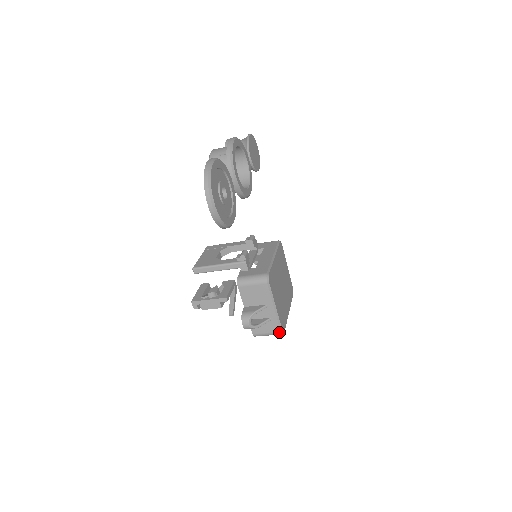
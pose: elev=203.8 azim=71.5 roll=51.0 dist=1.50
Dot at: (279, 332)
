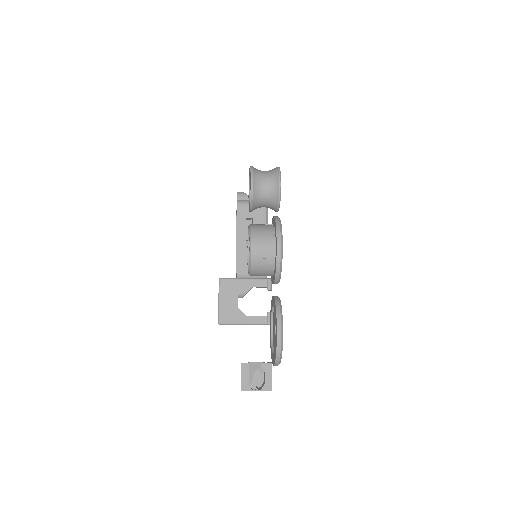
Dot at: occluded
